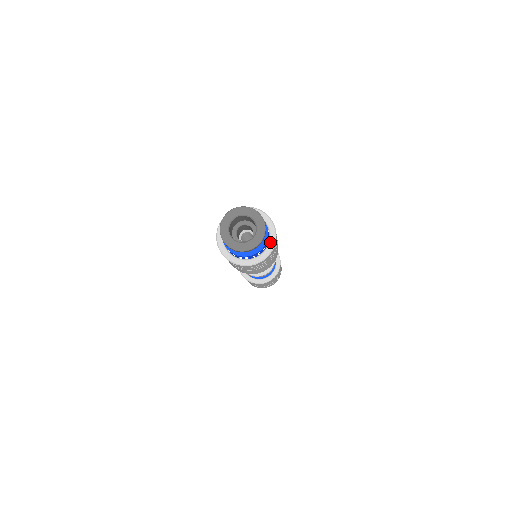
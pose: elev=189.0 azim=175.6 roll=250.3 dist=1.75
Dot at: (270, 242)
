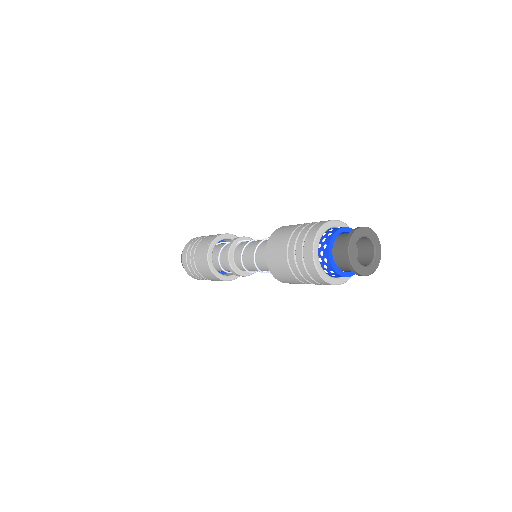
Dot at: occluded
